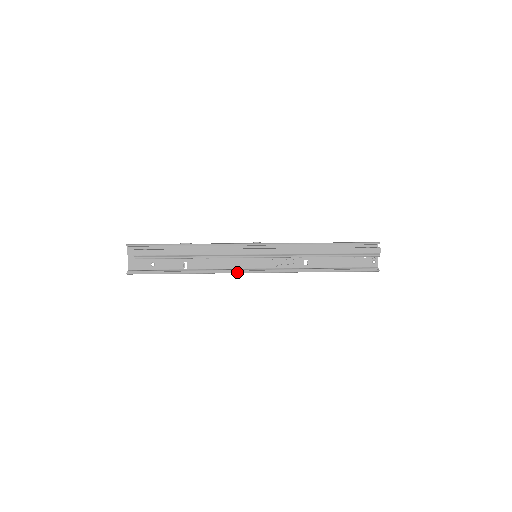
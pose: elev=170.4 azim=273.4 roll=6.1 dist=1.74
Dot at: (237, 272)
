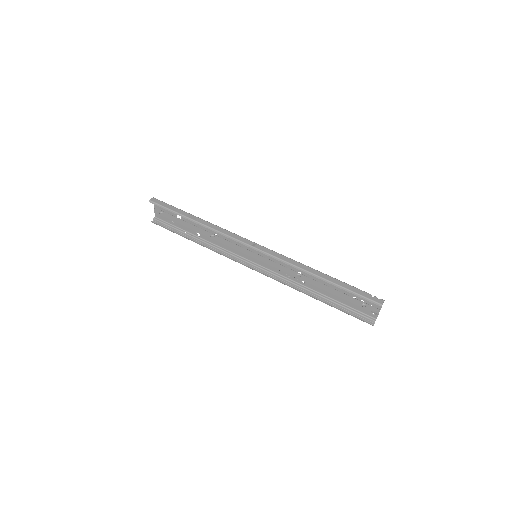
Dot at: (237, 261)
